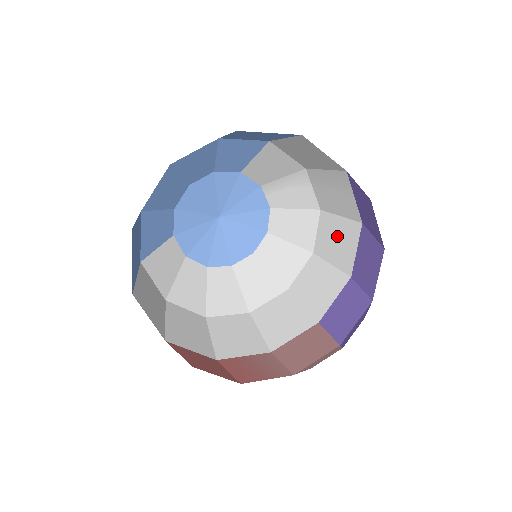
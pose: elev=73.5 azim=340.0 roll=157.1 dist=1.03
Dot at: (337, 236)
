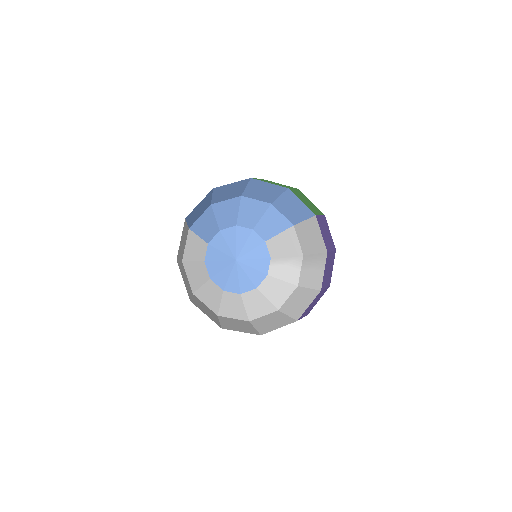
Dot at: (301, 299)
